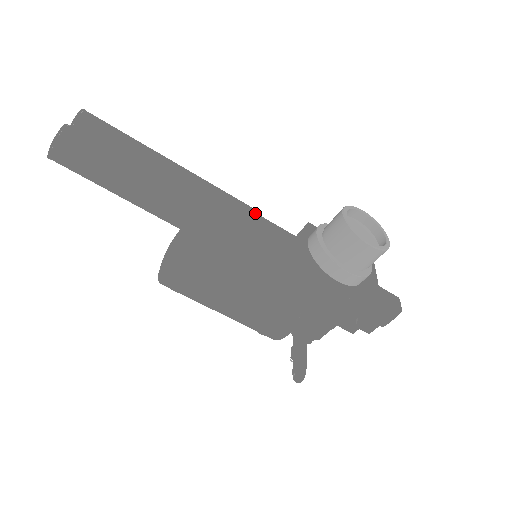
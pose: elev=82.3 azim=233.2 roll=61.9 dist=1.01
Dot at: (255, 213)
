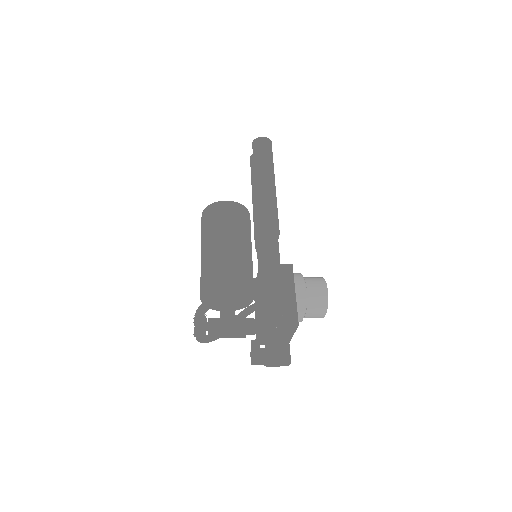
Dot at: occluded
